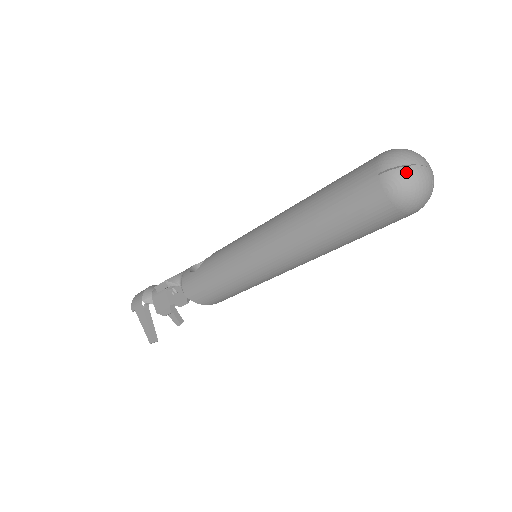
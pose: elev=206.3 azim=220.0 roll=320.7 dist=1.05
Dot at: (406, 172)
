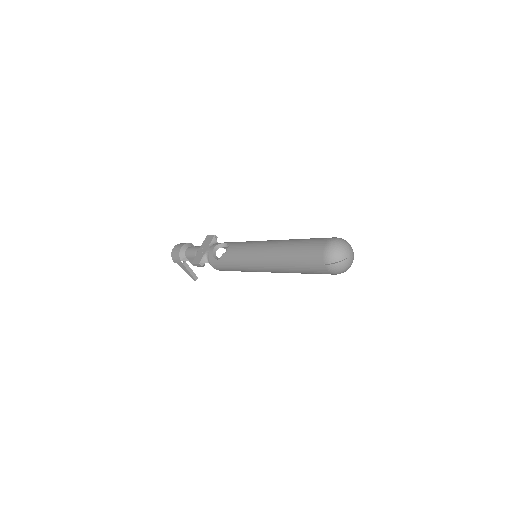
Dot at: (339, 265)
